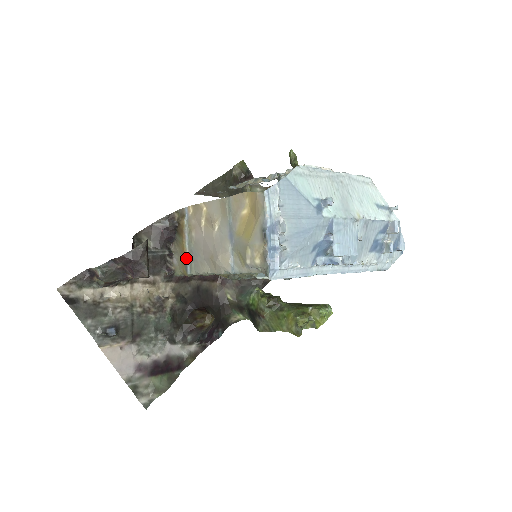
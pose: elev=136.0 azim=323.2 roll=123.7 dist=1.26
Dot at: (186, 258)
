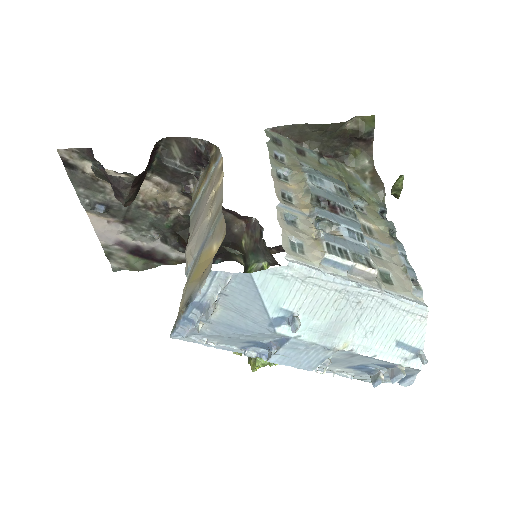
Dot at: (196, 199)
